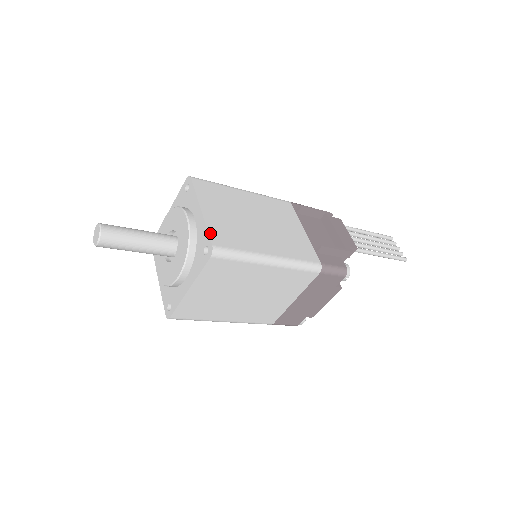
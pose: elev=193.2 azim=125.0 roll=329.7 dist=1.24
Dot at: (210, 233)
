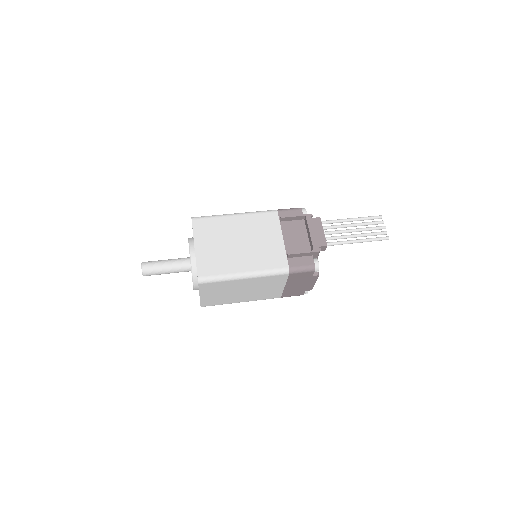
Dot at: (198, 267)
